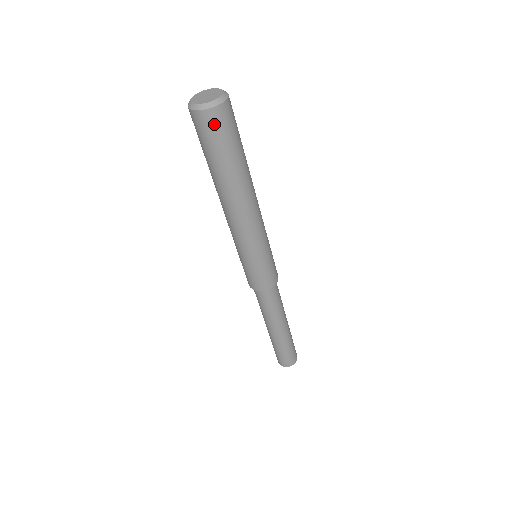
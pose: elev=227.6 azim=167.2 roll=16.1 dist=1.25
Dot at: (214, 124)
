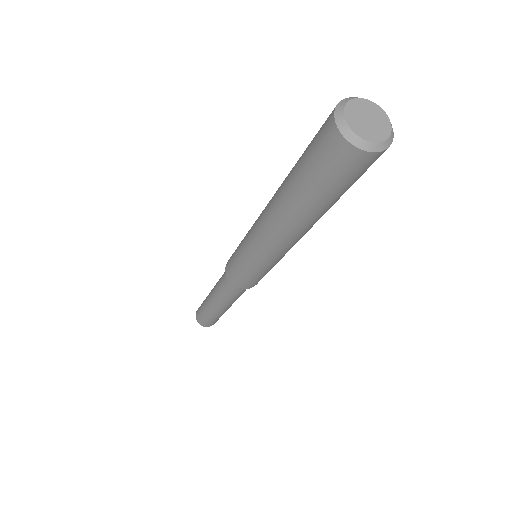
Dot at: (368, 166)
